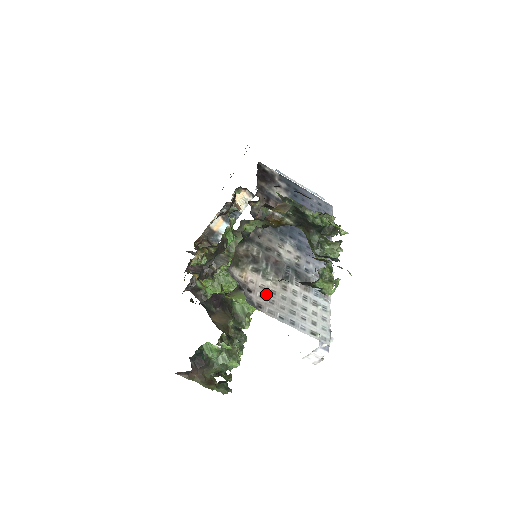
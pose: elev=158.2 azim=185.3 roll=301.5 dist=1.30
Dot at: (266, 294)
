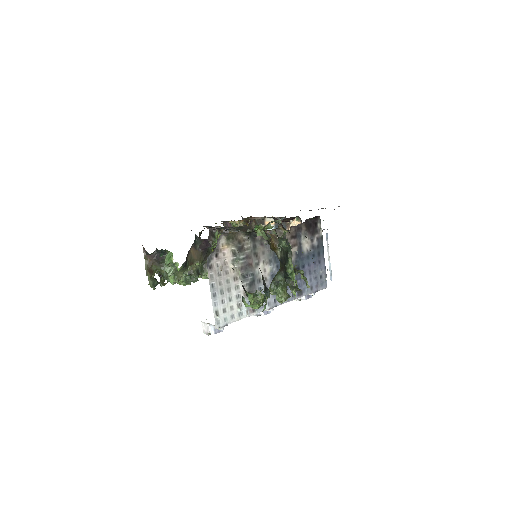
Dot at: (222, 268)
